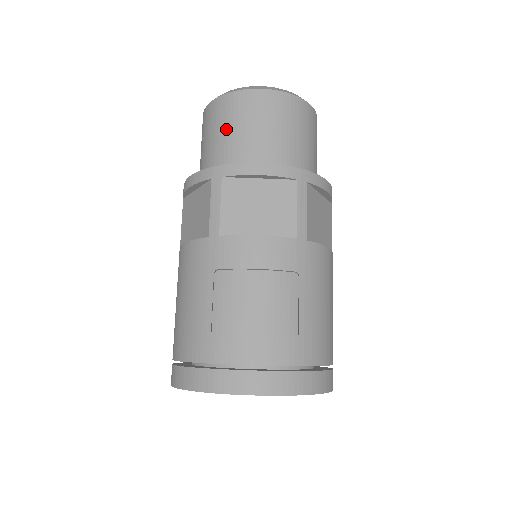
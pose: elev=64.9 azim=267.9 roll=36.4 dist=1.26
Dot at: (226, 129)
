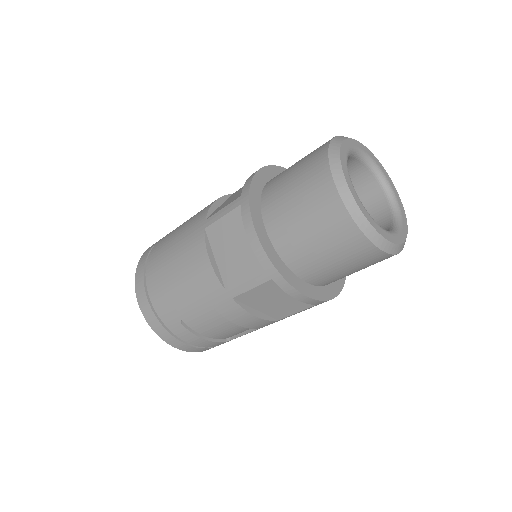
Dot at: (318, 240)
